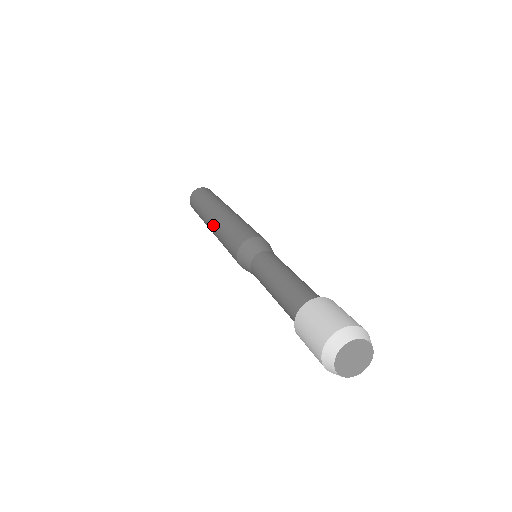
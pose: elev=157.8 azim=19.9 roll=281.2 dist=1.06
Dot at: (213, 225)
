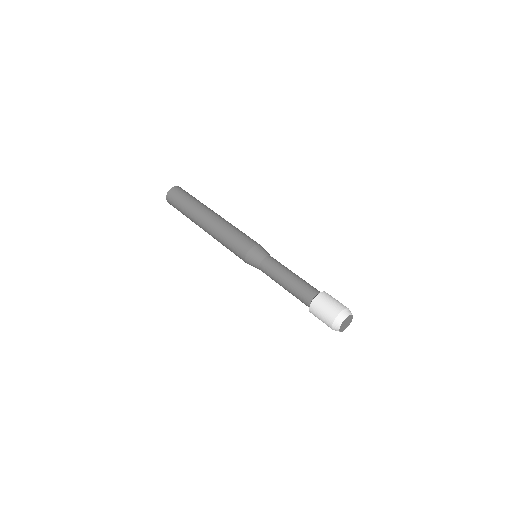
Dot at: (214, 222)
